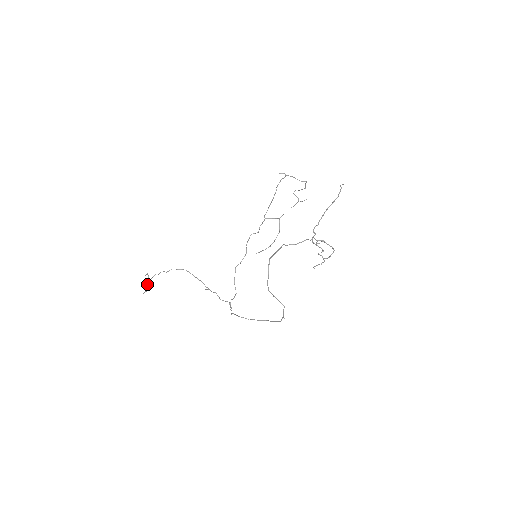
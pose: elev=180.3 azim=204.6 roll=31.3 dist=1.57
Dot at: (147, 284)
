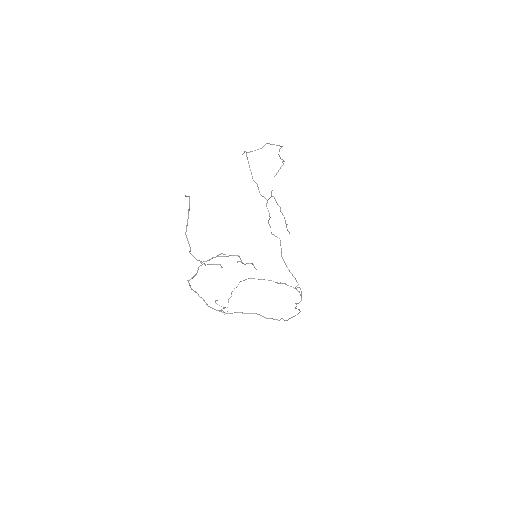
Dot at: occluded
